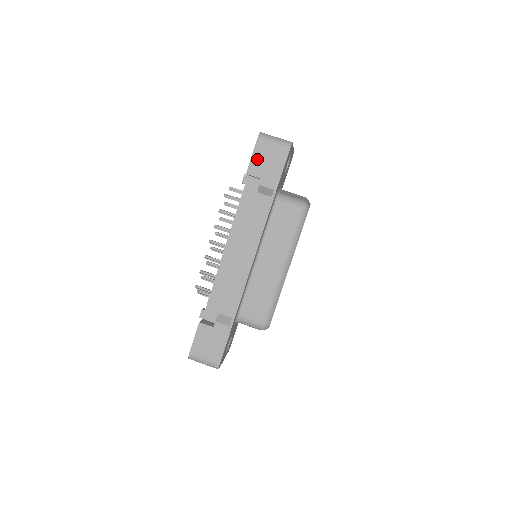
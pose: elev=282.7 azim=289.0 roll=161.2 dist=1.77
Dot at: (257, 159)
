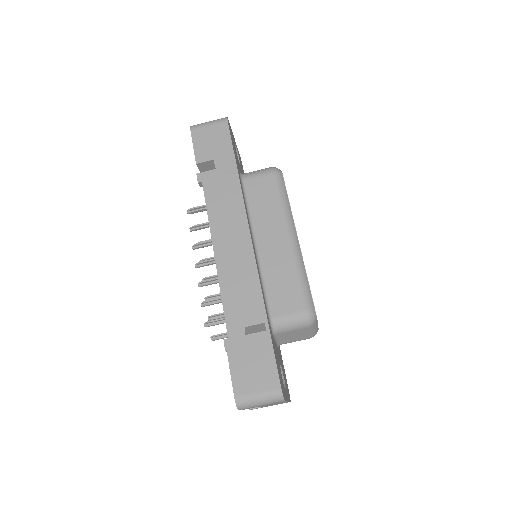
Dot at: (200, 146)
